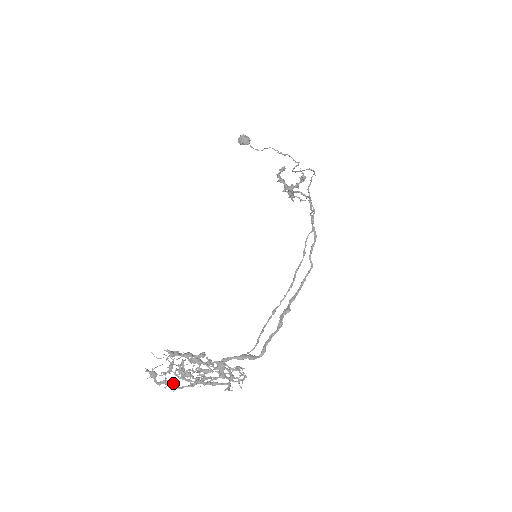
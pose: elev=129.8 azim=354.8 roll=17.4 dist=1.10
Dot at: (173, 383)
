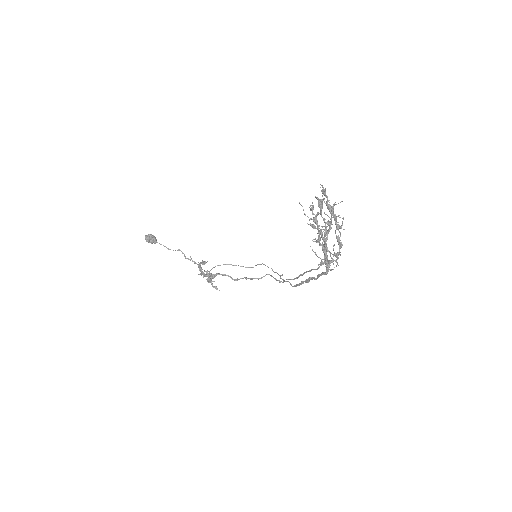
Dot at: (330, 211)
